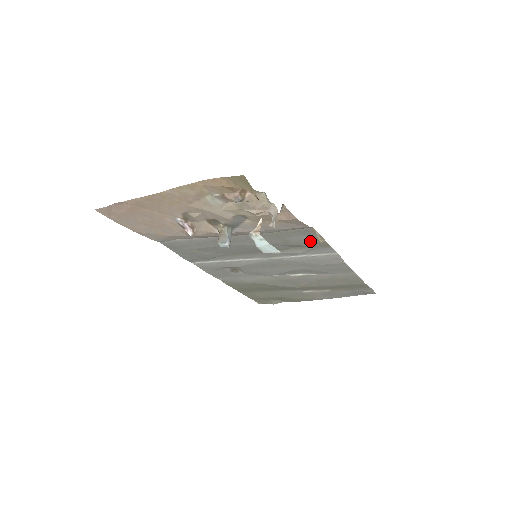
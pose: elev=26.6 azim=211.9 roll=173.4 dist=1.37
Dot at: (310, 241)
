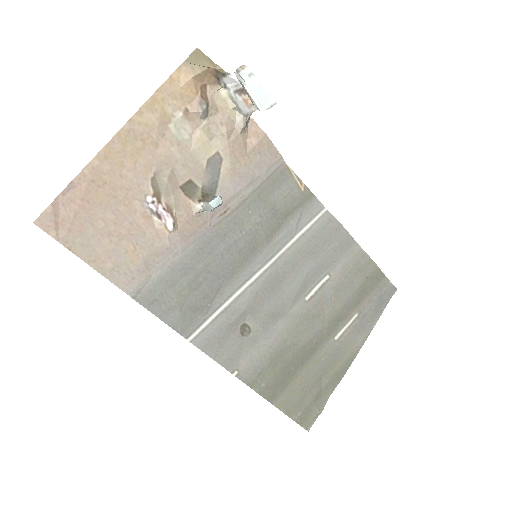
Dot at: (293, 195)
